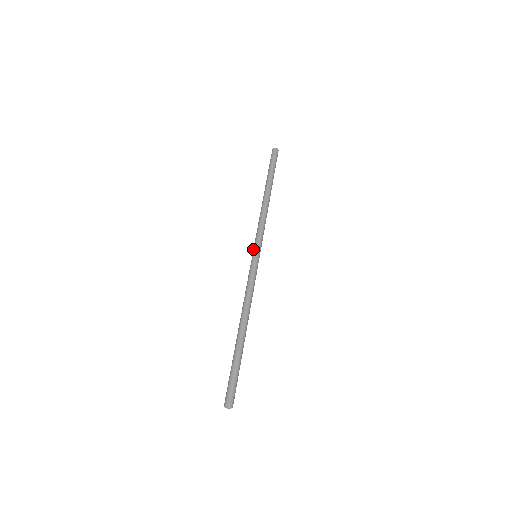
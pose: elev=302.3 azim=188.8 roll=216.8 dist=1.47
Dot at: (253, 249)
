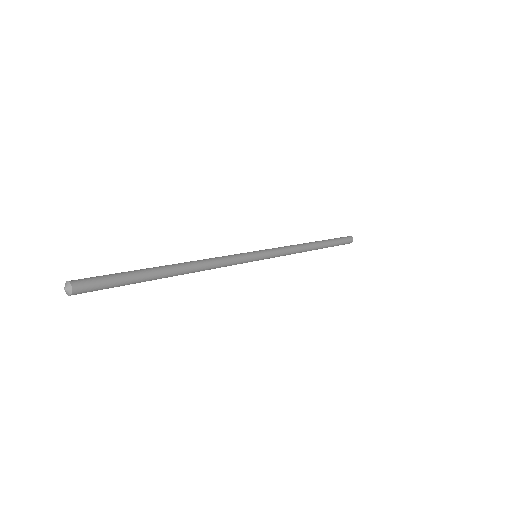
Dot at: occluded
